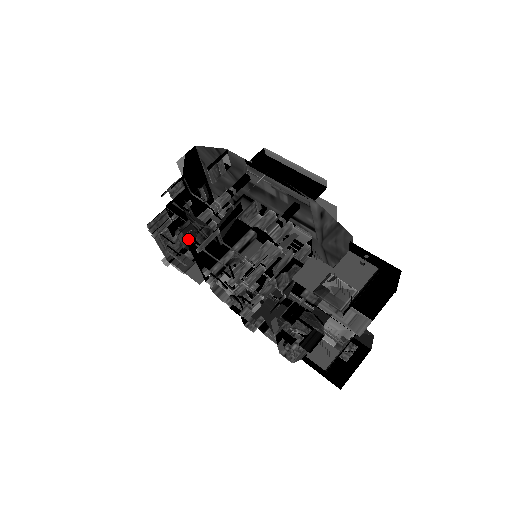
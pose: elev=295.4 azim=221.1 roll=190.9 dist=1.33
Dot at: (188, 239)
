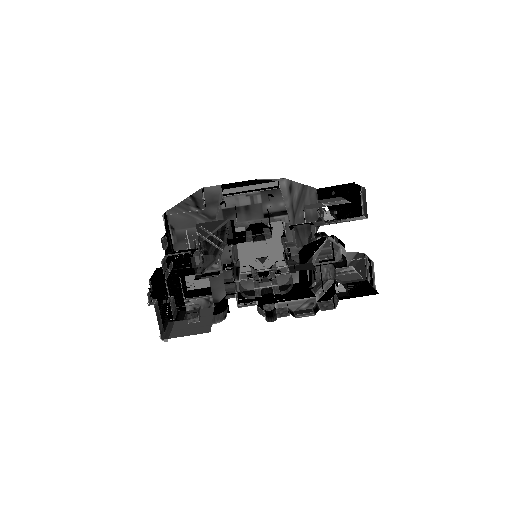
Dot at: (202, 258)
